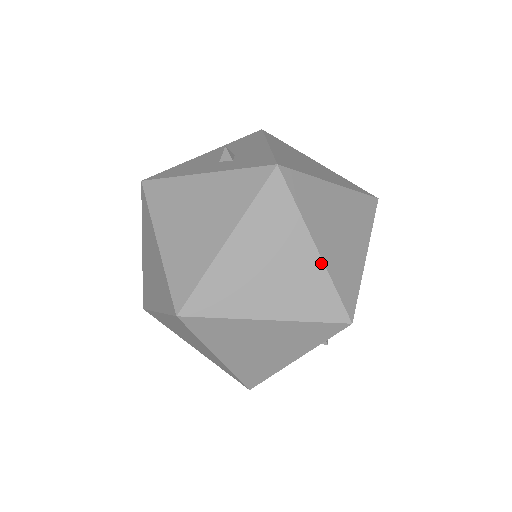
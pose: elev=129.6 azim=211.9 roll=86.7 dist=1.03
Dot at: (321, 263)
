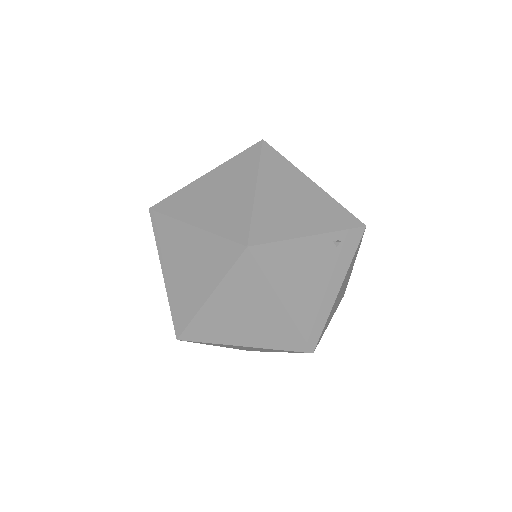
Dot at: occluded
